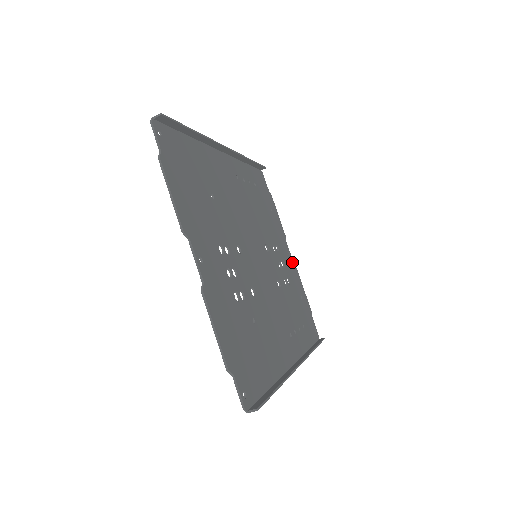
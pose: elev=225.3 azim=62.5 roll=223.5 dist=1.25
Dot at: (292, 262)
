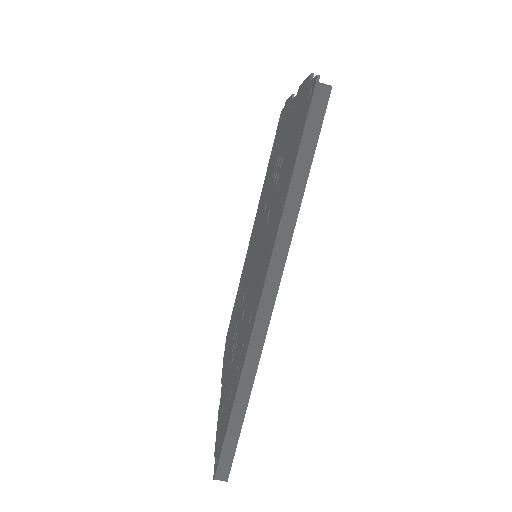
Dot at: occluded
